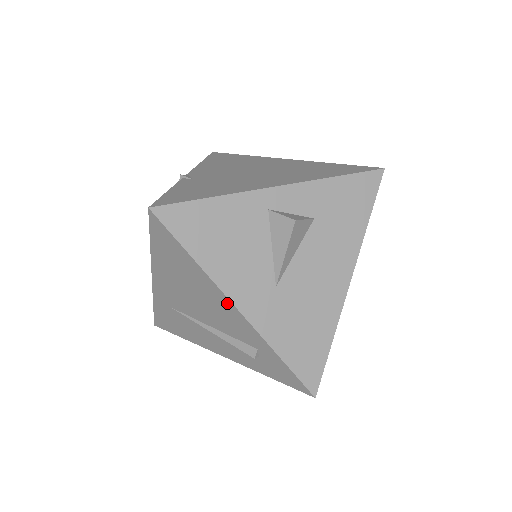
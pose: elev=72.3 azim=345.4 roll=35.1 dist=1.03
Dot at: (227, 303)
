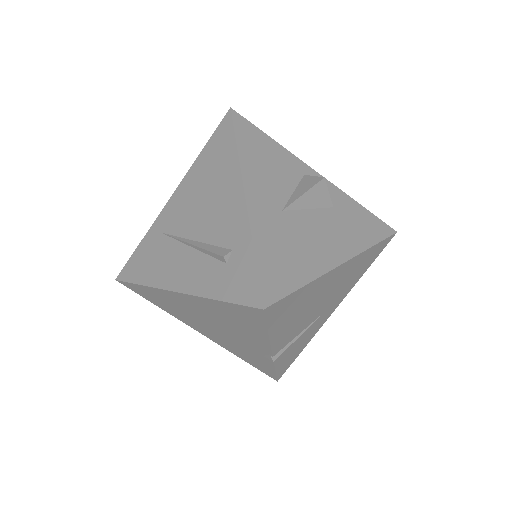
Dot at: (238, 190)
